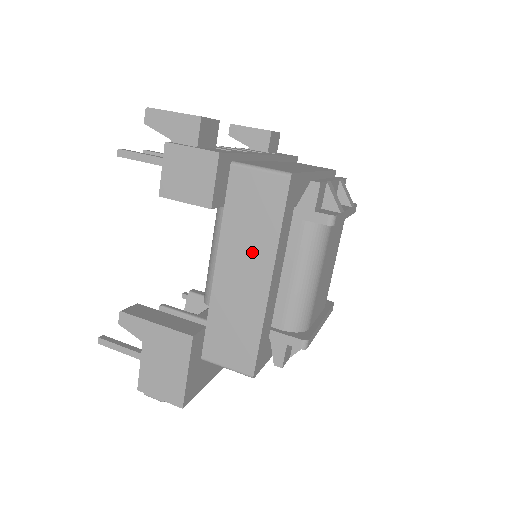
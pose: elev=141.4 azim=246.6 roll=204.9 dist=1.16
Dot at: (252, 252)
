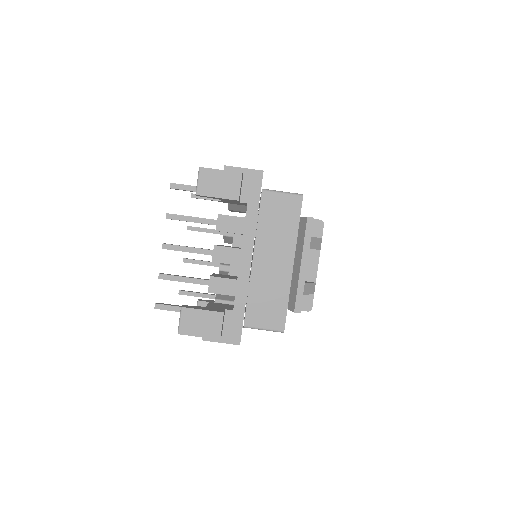
Dot at: occluded
